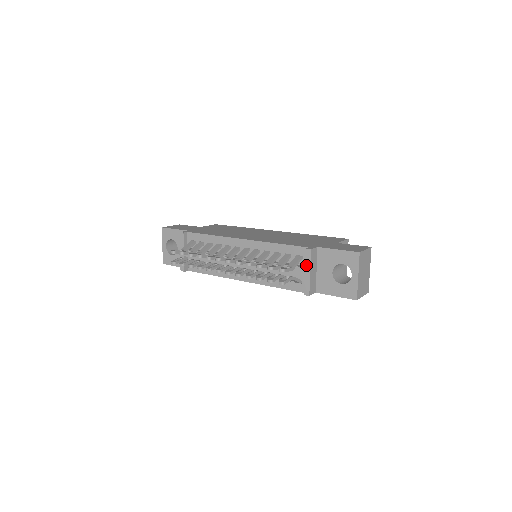
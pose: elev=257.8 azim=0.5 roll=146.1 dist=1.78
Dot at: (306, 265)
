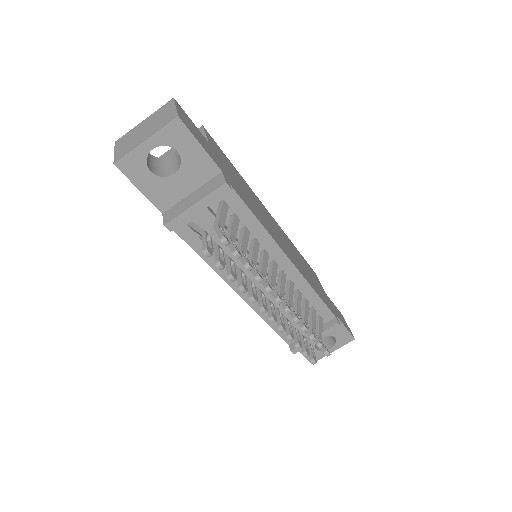
Dot at: (323, 334)
